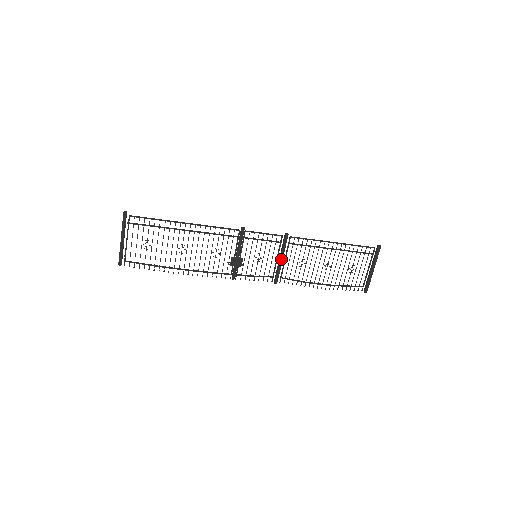
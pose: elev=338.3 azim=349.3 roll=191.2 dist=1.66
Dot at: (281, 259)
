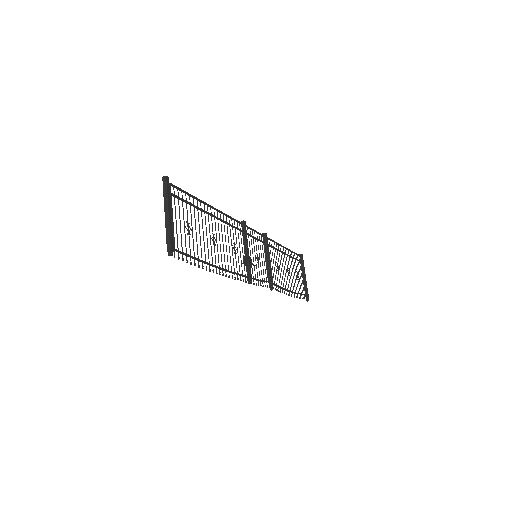
Dot at: (269, 261)
